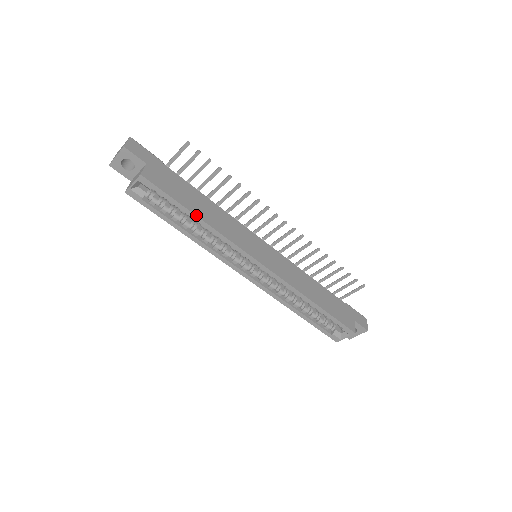
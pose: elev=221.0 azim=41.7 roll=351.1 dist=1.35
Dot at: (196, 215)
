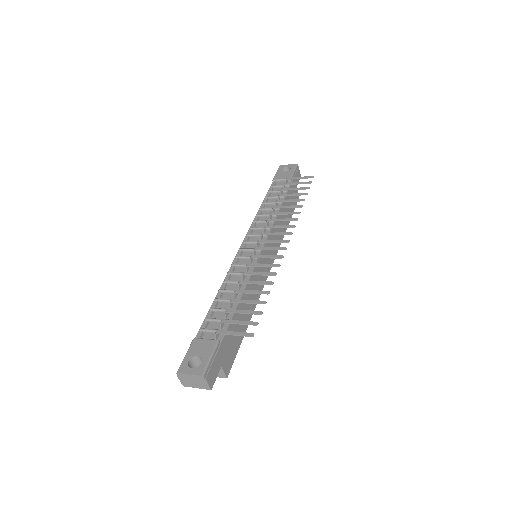
Dot at: occluded
